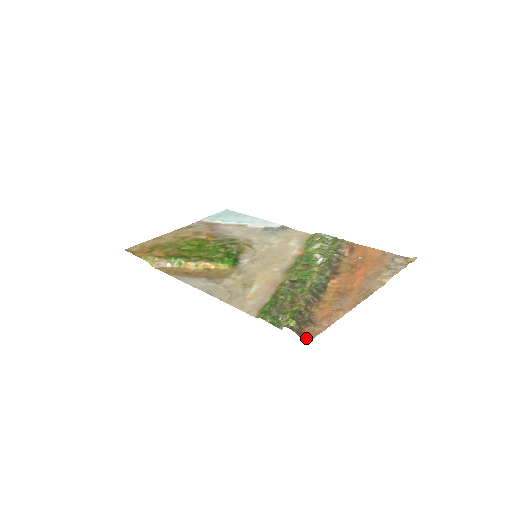
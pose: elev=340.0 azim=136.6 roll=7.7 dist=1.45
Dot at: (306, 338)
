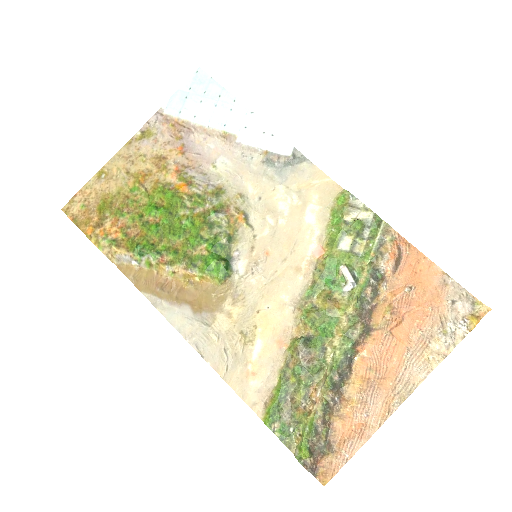
Dot at: (321, 478)
